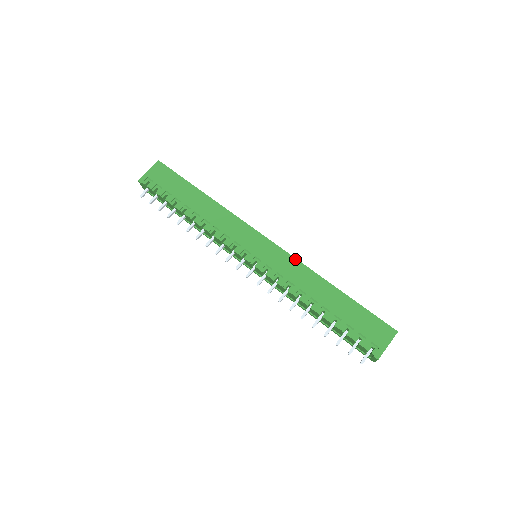
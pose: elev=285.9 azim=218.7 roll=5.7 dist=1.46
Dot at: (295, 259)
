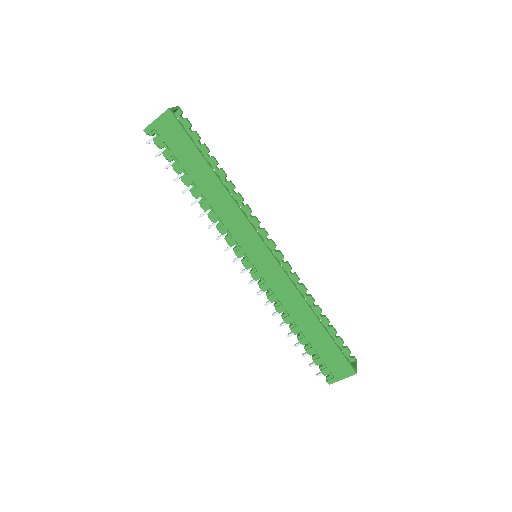
Dot at: (290, 282)
